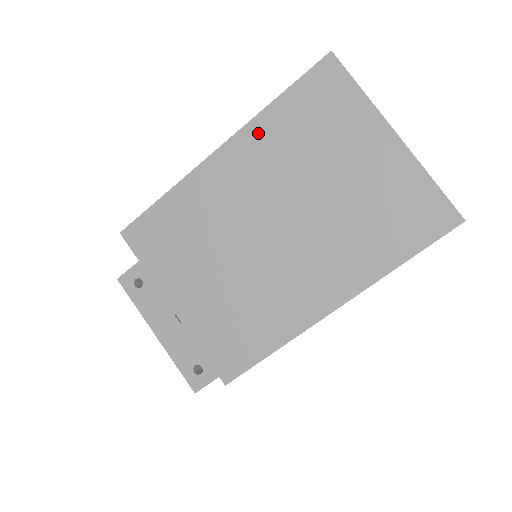
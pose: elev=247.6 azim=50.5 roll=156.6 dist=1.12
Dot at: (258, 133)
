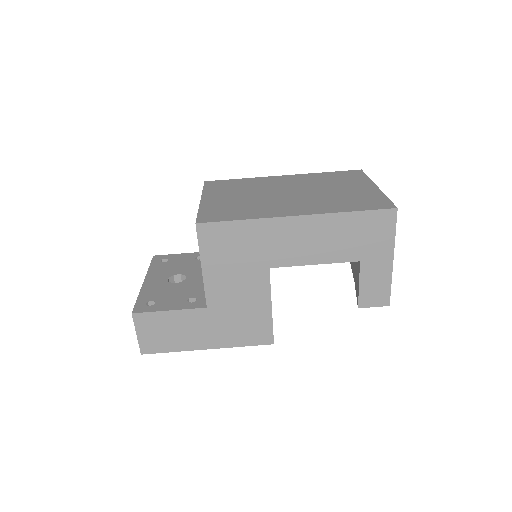
Dot at: (308, 176)
